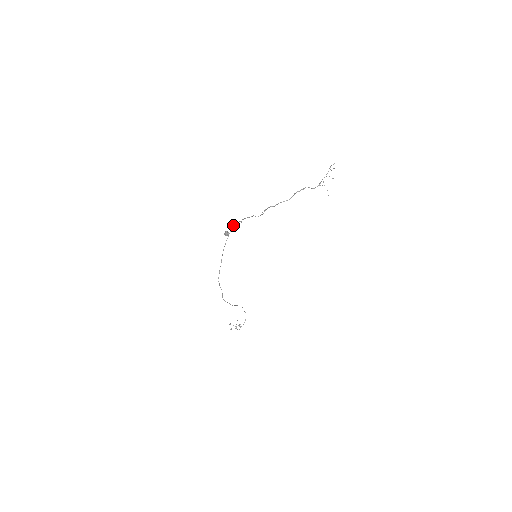
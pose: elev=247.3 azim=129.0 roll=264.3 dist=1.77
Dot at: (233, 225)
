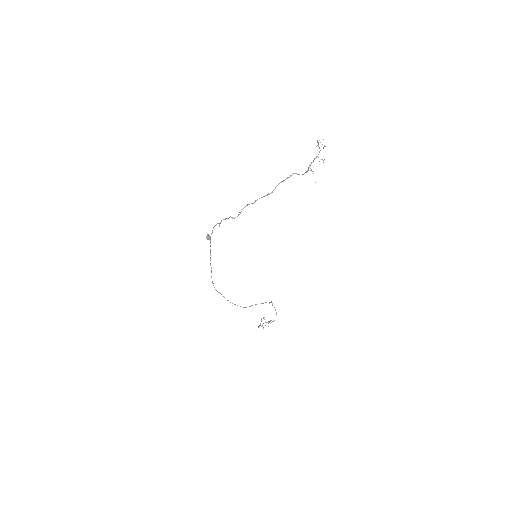
Dot at: (213, 228)
